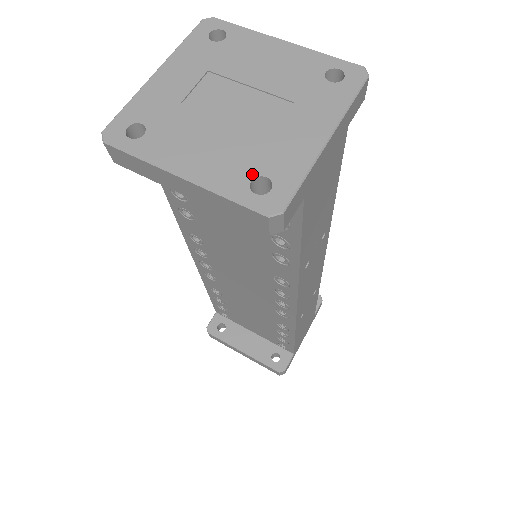
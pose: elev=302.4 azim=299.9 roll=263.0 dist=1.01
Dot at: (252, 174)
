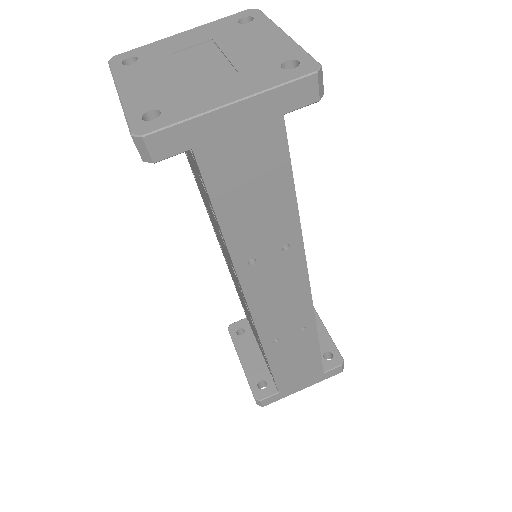
Dot at: (155, 106)
